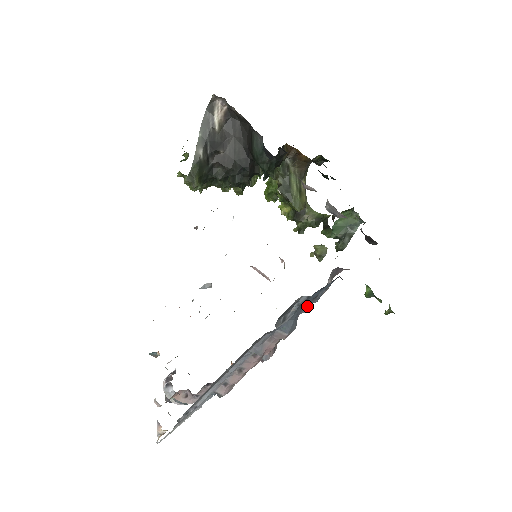
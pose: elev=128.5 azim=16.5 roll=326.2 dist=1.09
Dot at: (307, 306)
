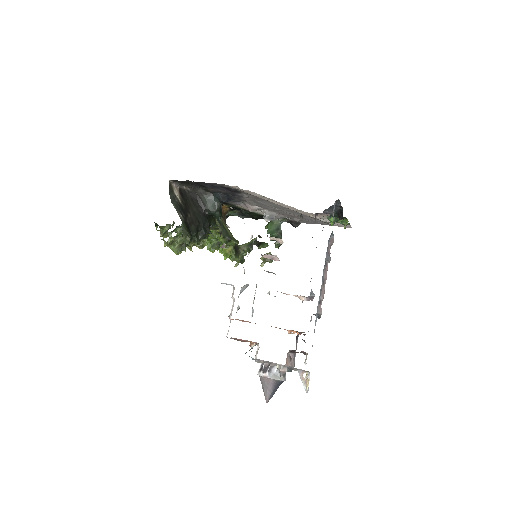
Dot at: occluded
